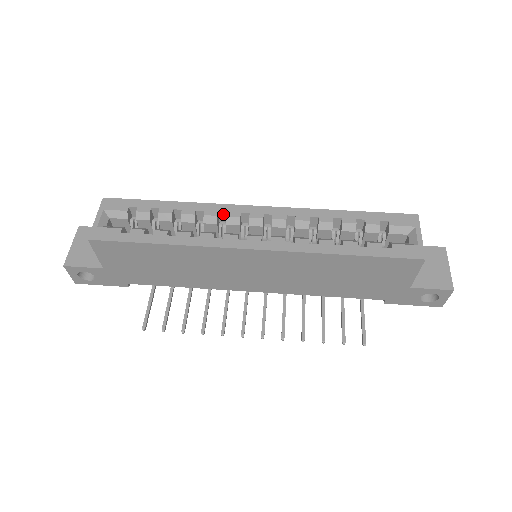
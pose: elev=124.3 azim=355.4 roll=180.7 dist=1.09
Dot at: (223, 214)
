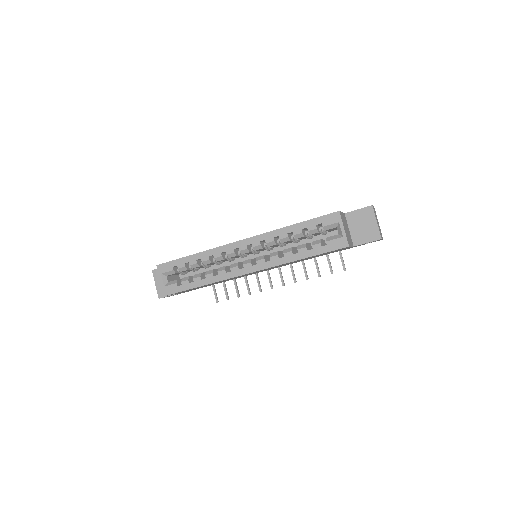
Dot at: (224, 252)
